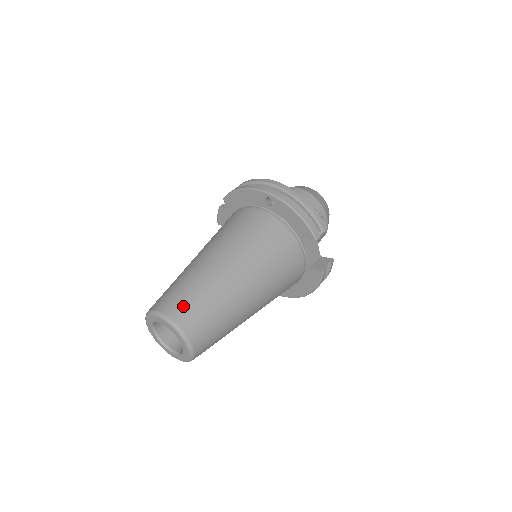
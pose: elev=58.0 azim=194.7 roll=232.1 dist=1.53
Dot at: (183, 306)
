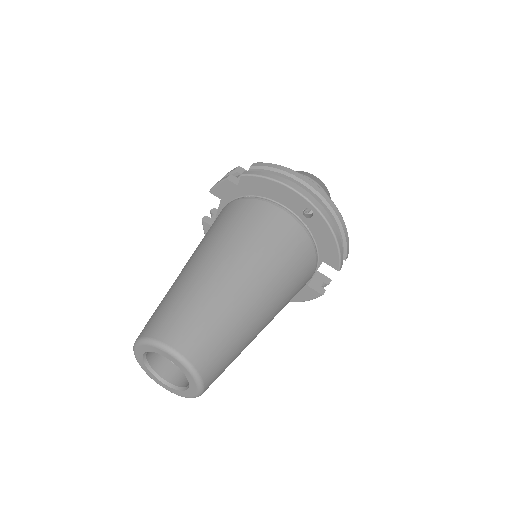
Dot at: (207, 346)
